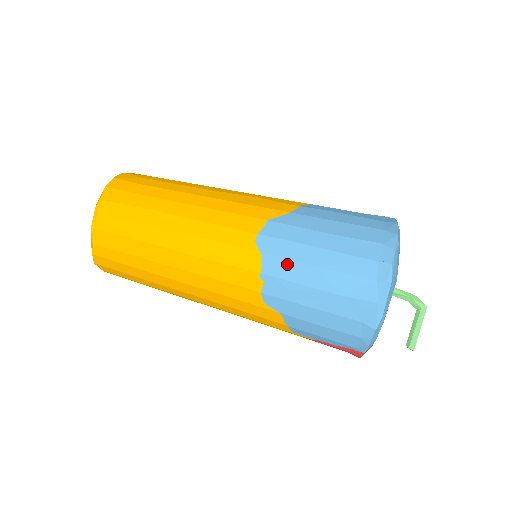
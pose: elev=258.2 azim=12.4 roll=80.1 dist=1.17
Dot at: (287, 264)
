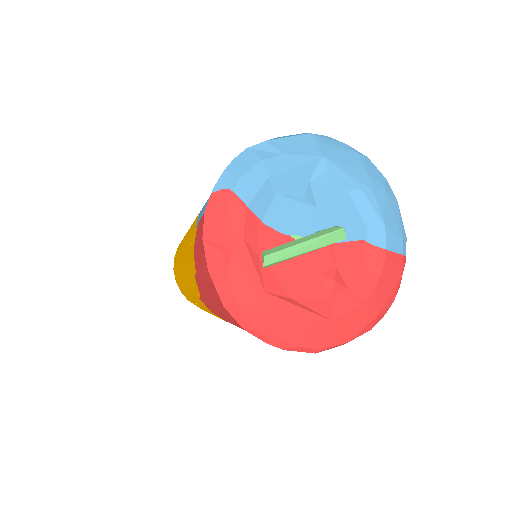
Dot at: occluded
